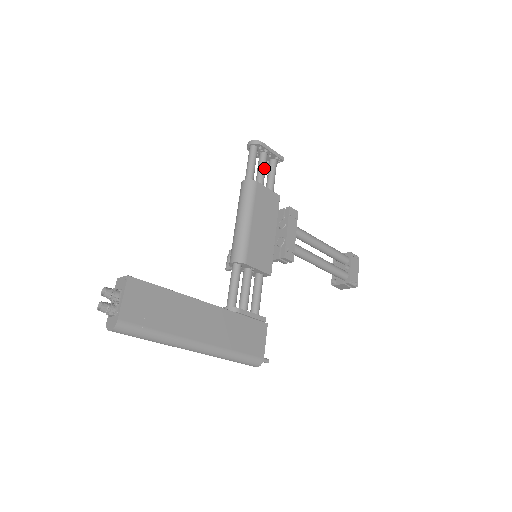
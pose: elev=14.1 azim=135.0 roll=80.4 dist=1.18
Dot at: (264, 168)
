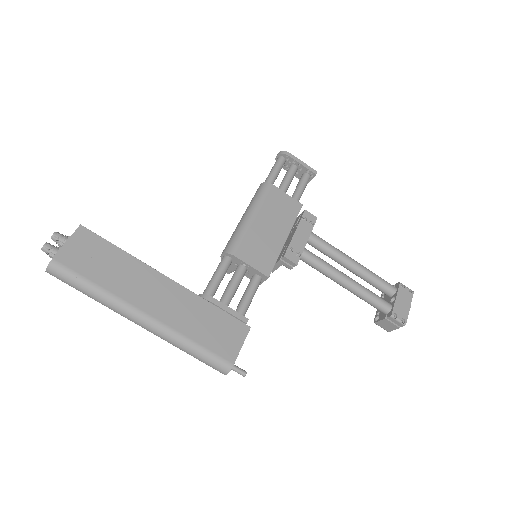
Dot at: (289, 178)
